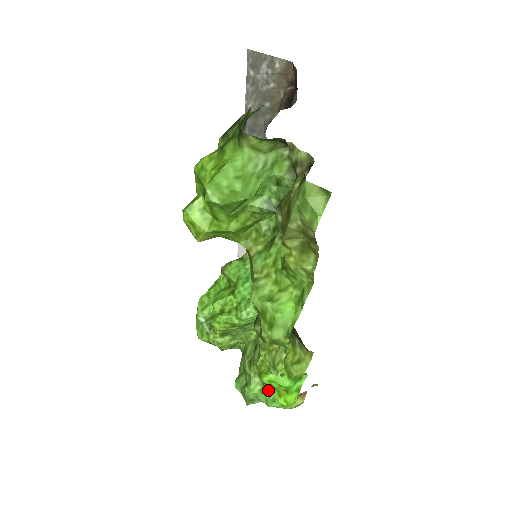
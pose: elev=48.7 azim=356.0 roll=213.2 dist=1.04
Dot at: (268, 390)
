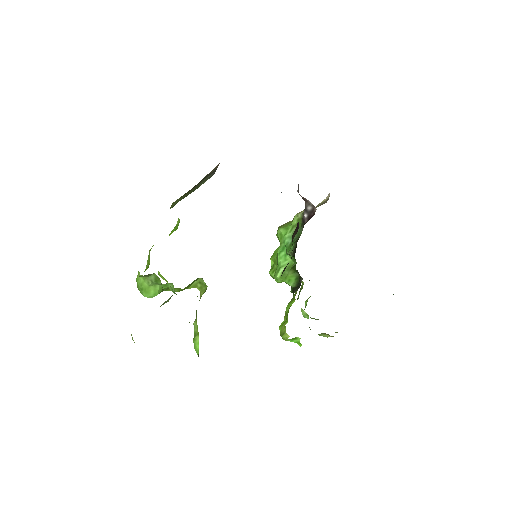
Dot at: occluded
